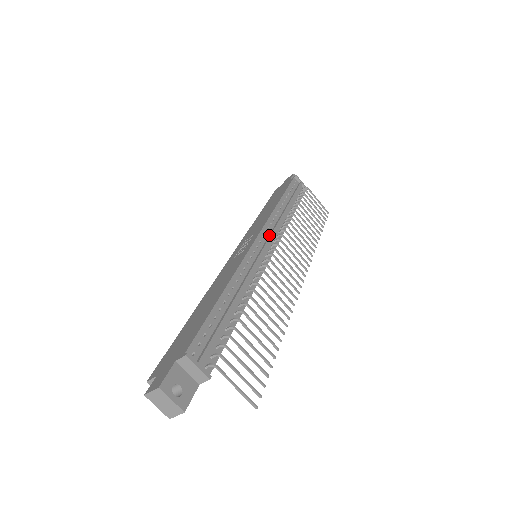
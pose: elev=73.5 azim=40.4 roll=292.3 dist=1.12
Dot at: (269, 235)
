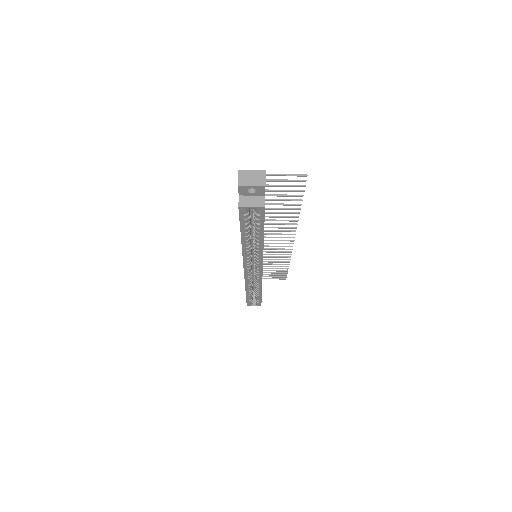
Dot at: occluded
